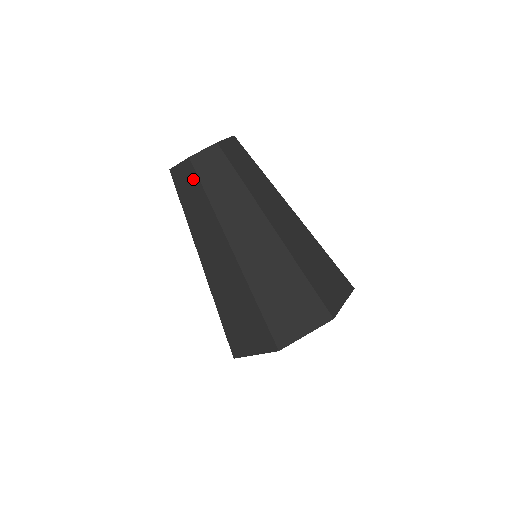
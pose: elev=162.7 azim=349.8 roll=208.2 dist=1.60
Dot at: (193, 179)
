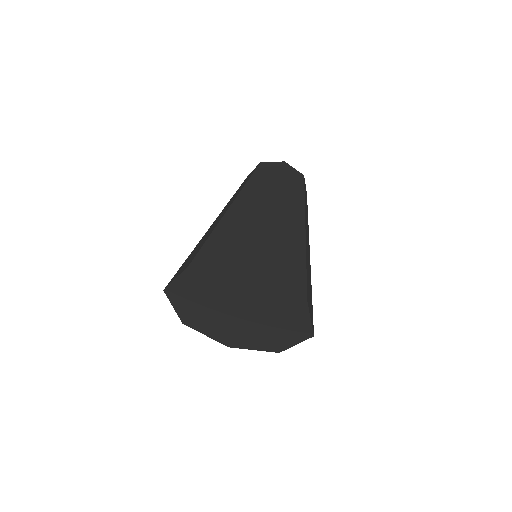
Dot at: (277, 169)
